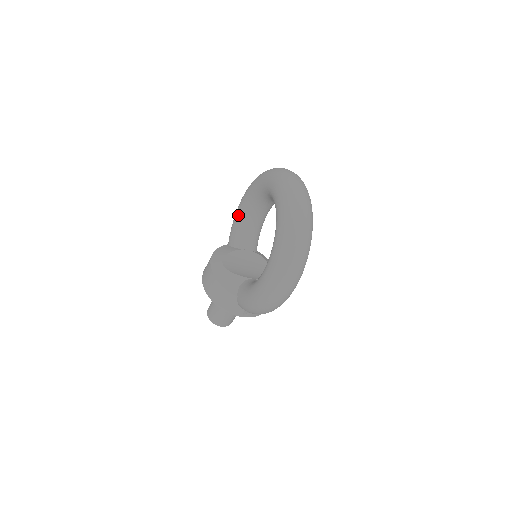
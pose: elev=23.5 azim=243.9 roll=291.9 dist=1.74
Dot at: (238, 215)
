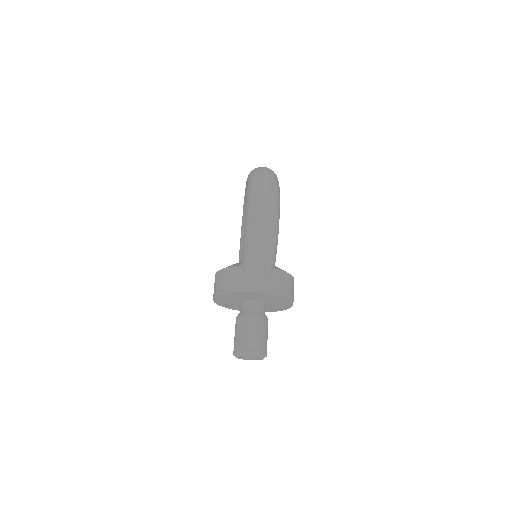
Dot at: occluded
